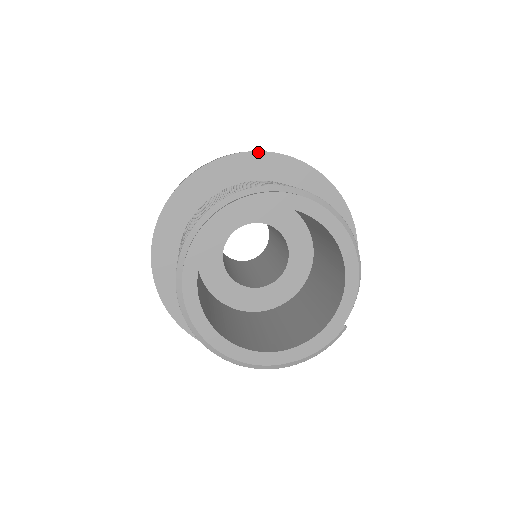
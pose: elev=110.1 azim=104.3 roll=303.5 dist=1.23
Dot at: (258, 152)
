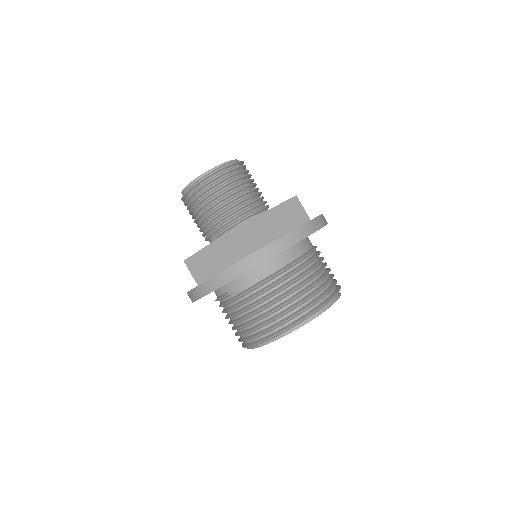
Dot at: occluded
